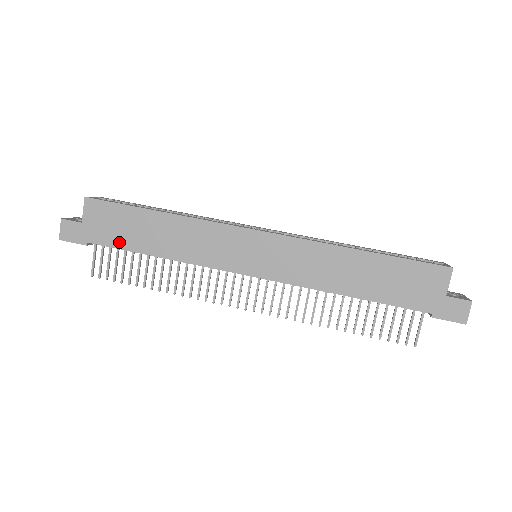
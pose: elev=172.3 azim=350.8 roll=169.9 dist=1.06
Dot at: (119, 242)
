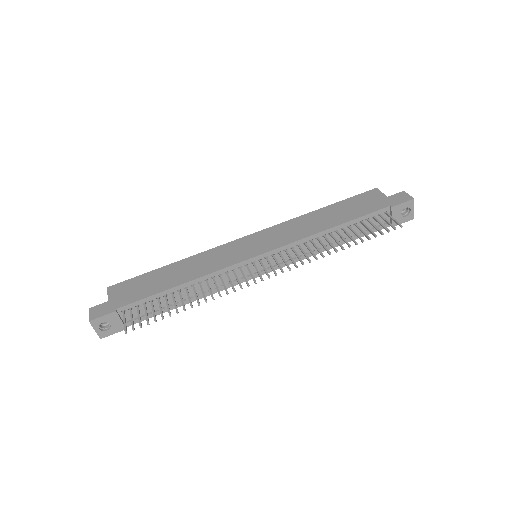
Dot at: (144, 294)
